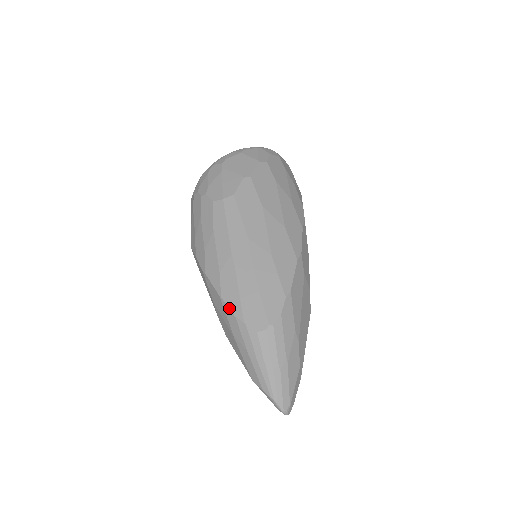
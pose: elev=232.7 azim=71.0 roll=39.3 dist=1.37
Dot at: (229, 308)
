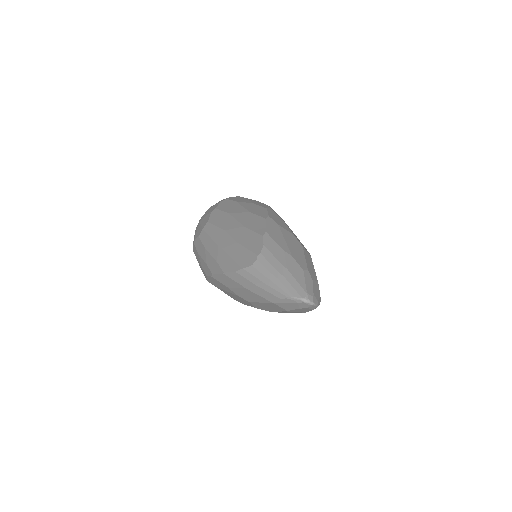
Dot at: (230, 272)
